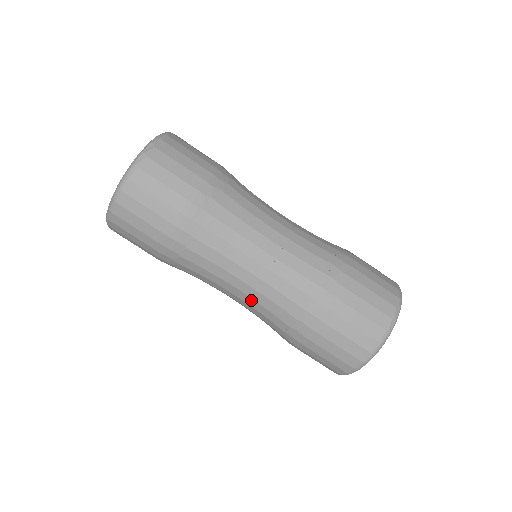
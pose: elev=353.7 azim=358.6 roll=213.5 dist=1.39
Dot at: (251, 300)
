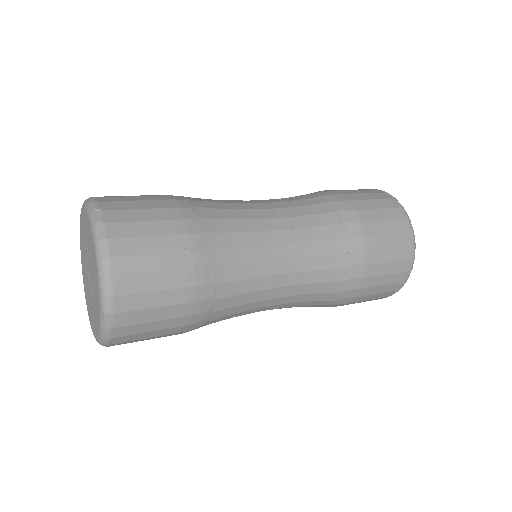
Dot at: (299, 287)
